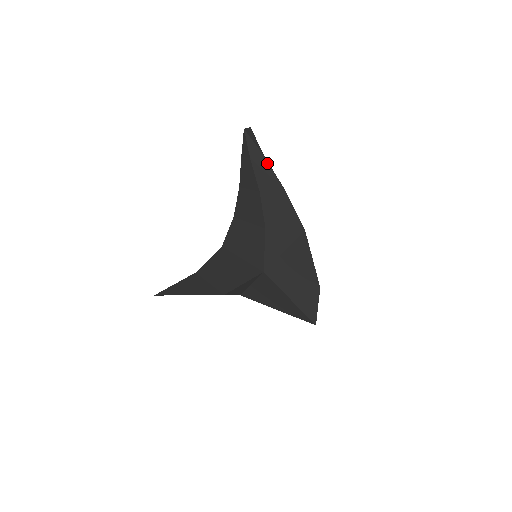
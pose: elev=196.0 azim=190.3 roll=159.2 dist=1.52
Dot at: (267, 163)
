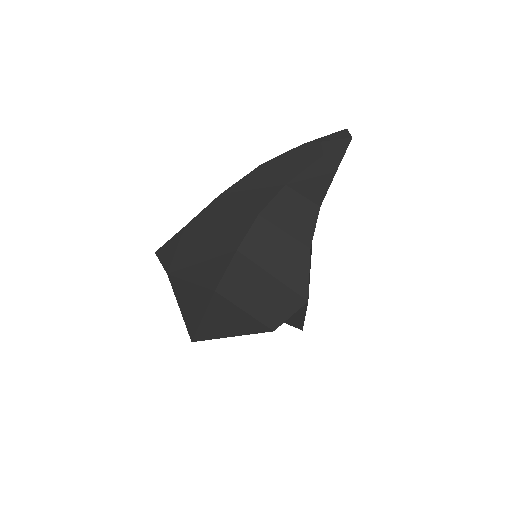
Dot at: occluded
